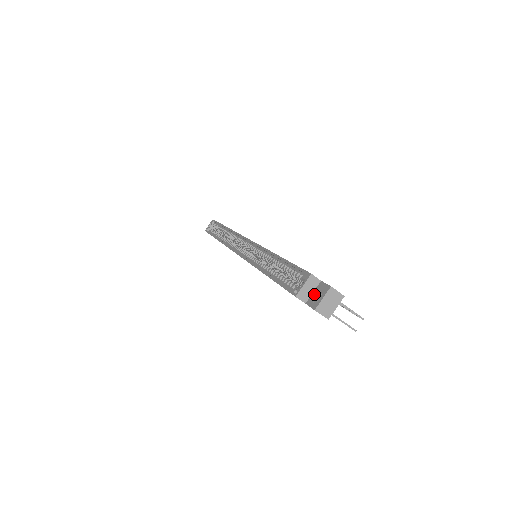
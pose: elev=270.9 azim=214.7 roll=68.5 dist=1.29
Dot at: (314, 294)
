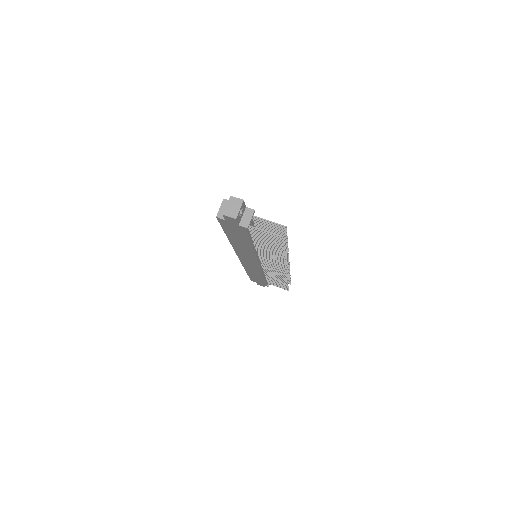
Dot at: occluded
